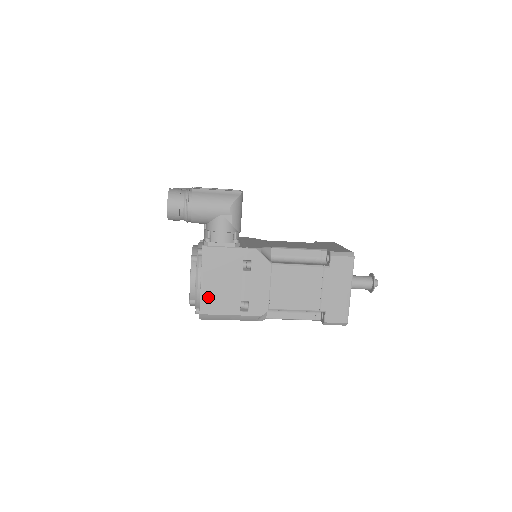
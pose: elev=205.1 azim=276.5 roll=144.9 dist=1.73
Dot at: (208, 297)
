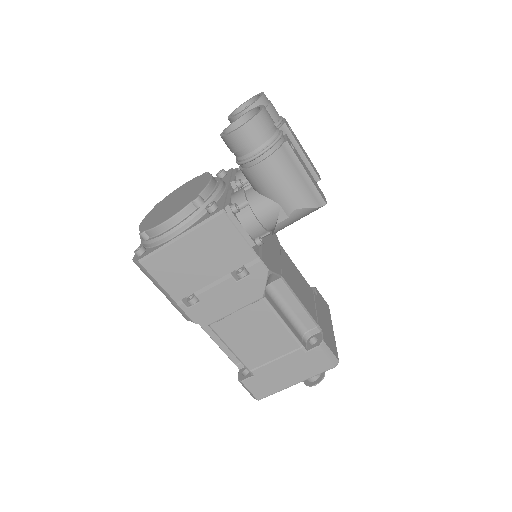
Dot at: (166, 257)
